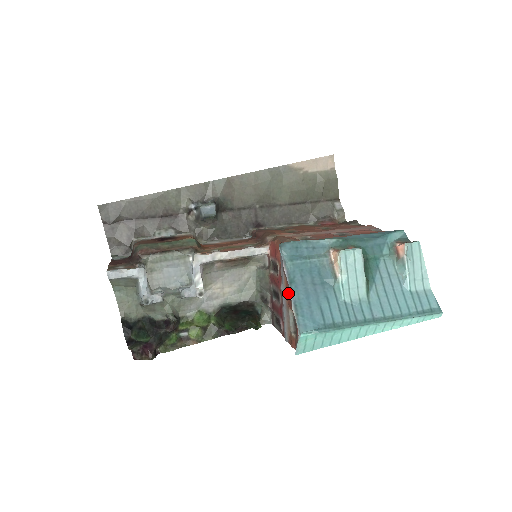
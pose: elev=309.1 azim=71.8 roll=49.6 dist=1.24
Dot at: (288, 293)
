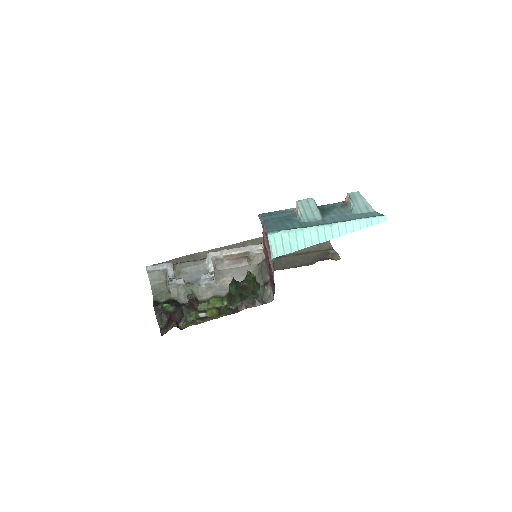
Dot at: occluded
